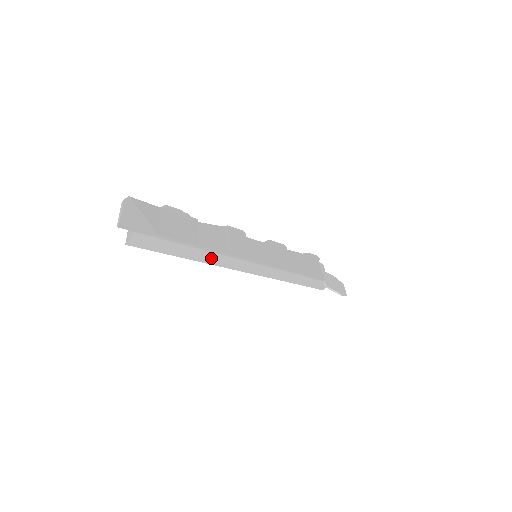
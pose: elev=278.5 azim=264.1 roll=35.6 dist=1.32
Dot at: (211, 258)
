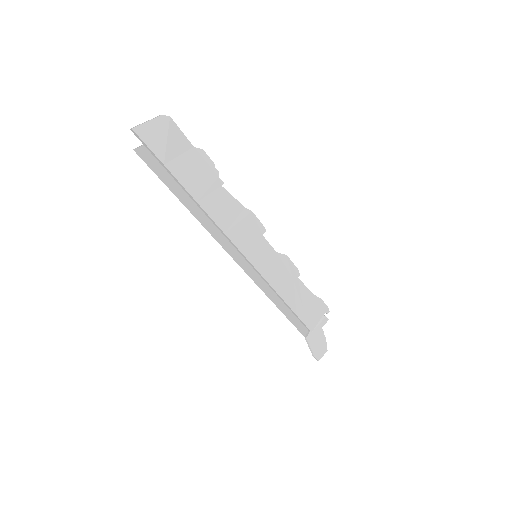
Dot at: (206, 222)
